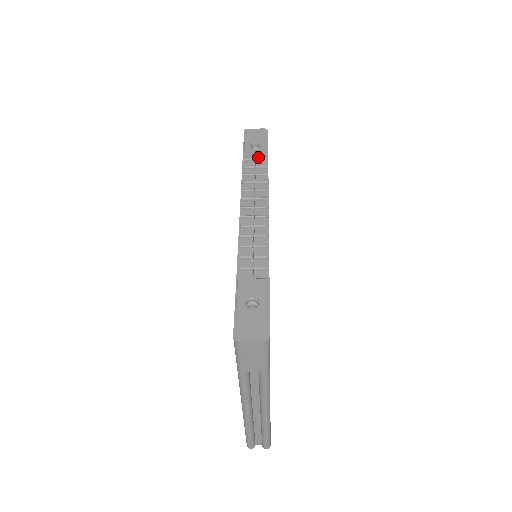
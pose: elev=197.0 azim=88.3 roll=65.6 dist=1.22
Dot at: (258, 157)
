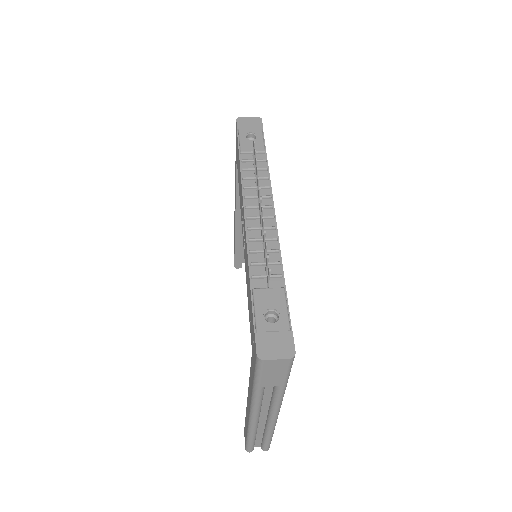
Dot at: (256, 149)
